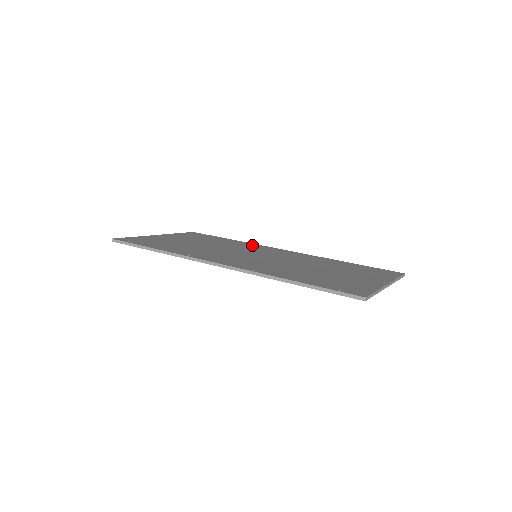
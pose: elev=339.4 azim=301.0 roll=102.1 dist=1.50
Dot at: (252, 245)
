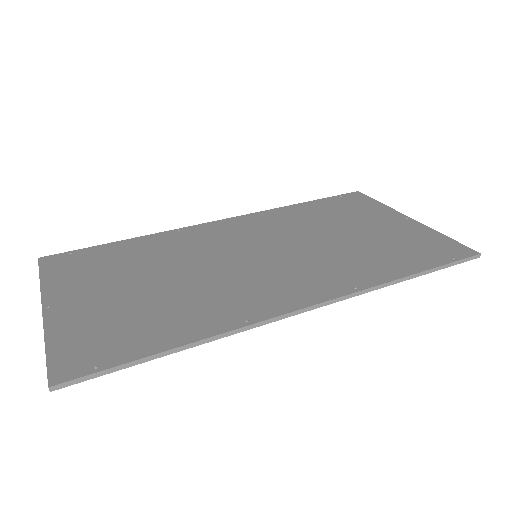
Dot at: (180, 235)
